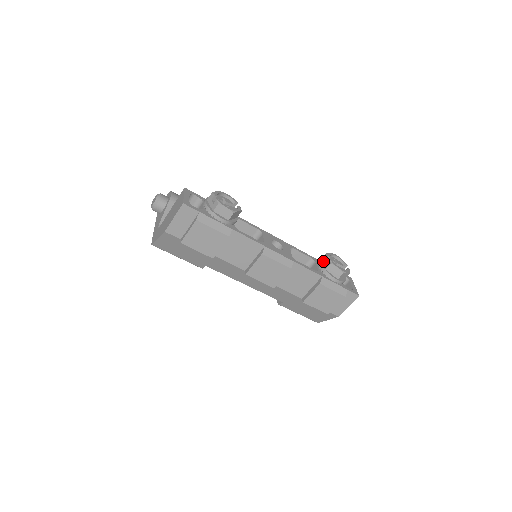
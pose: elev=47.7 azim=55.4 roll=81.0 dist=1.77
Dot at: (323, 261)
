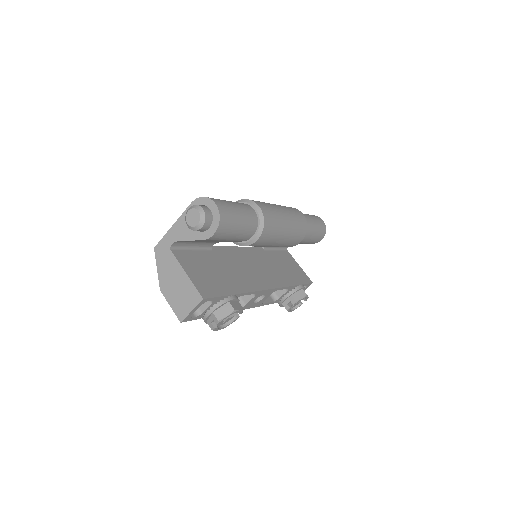
Dot at: (289, 300)
